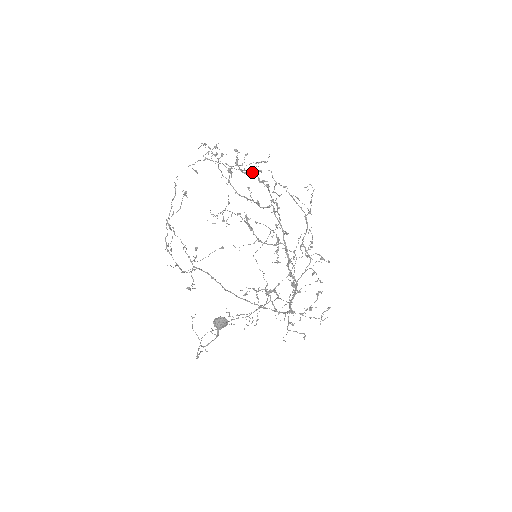
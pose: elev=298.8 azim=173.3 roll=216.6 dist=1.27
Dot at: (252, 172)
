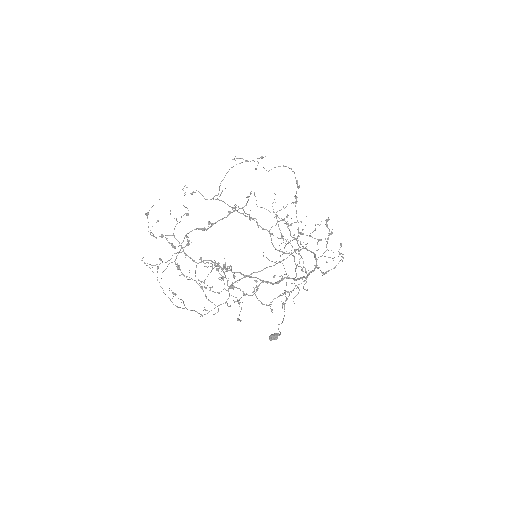
Dot at: occluded
